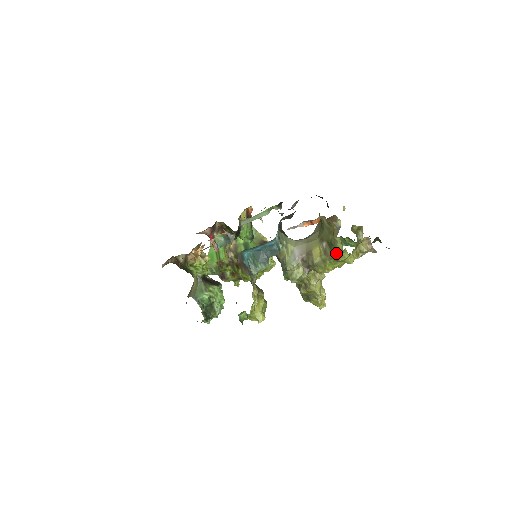
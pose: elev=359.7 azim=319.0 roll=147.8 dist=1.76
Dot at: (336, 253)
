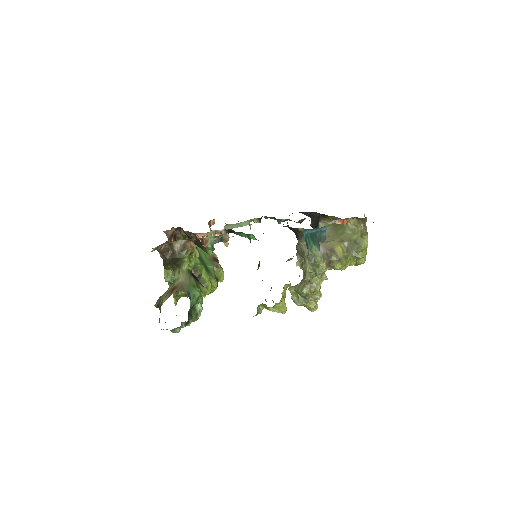
Dot at: (359, 250)
